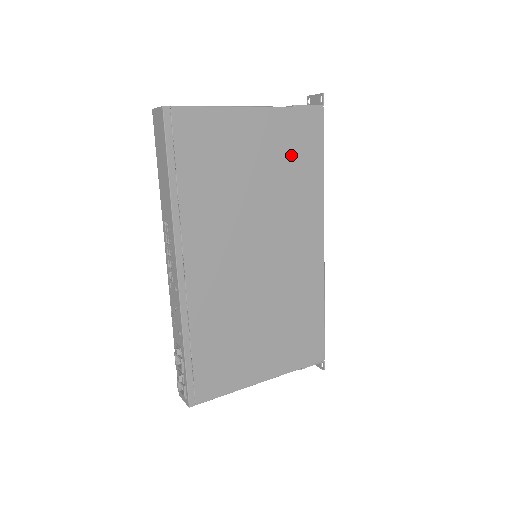
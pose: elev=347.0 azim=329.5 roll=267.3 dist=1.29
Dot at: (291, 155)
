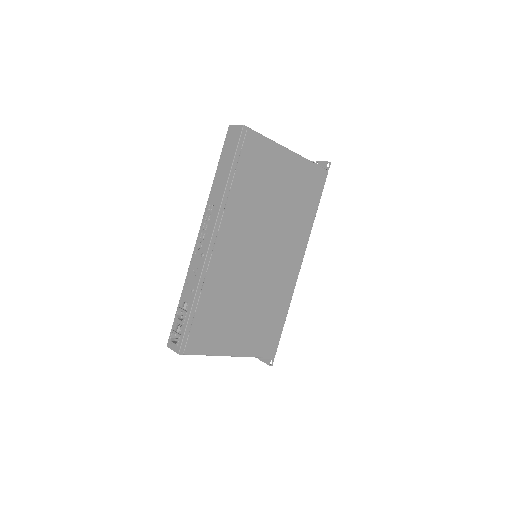
Dot at: (302, 193)
